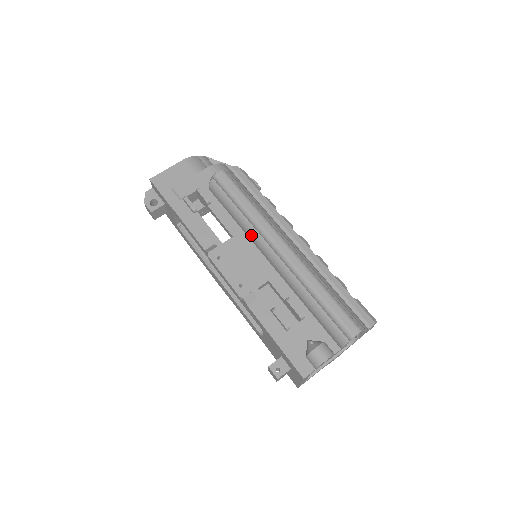
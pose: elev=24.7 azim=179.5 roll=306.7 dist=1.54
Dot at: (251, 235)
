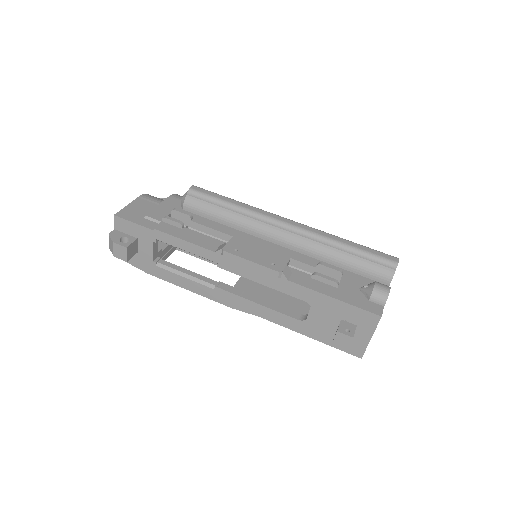
Dot at: (251, 227)
